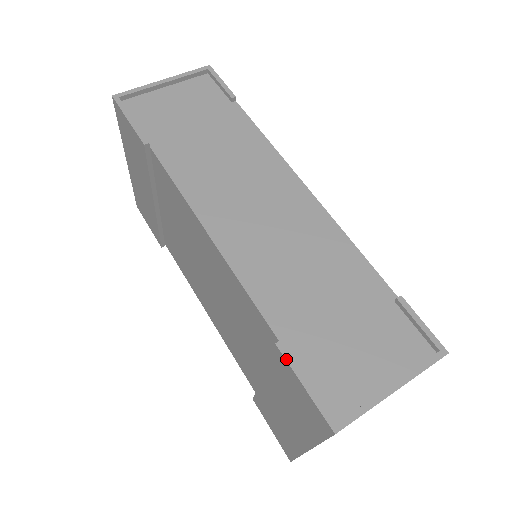
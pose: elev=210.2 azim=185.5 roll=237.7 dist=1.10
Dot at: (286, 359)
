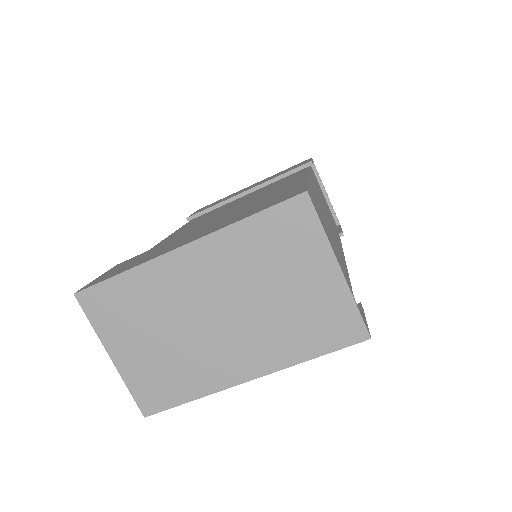
Dot at: (309, 181)
